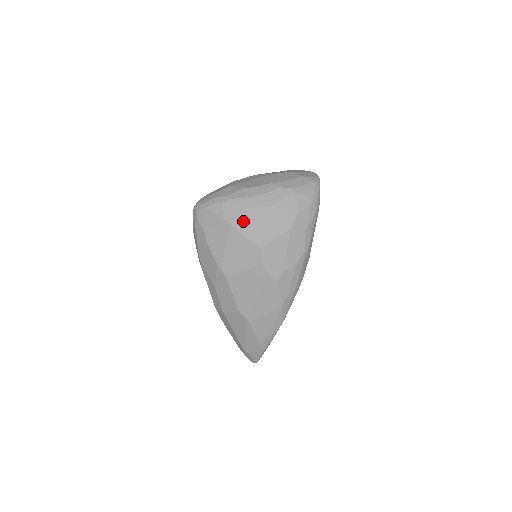
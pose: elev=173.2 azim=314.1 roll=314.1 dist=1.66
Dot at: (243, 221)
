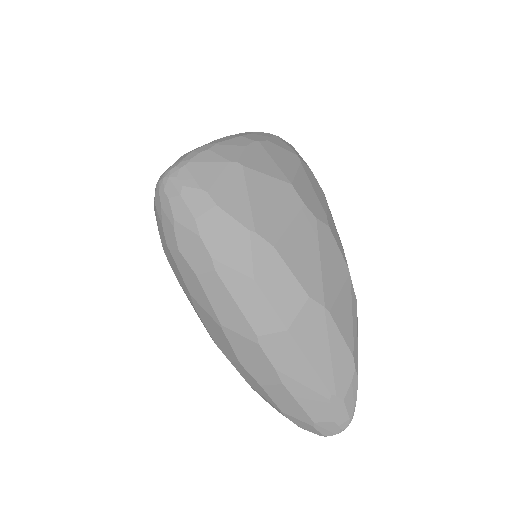
Dot at: (251, 158)
